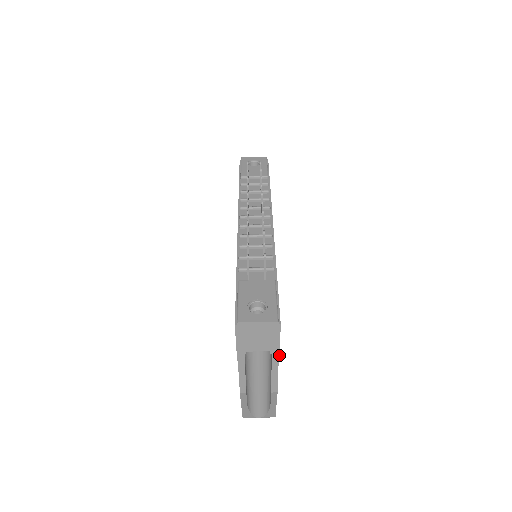
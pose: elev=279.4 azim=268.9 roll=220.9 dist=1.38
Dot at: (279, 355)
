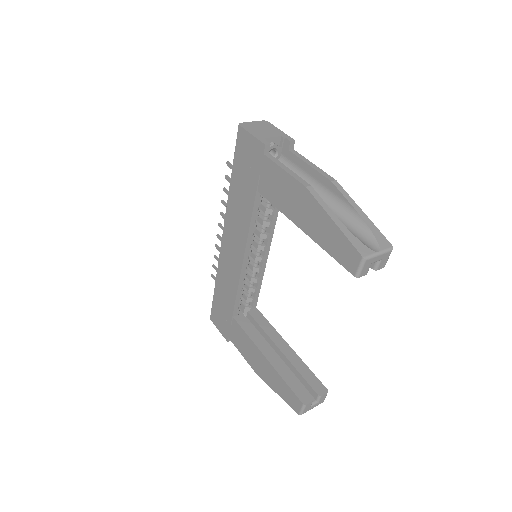
Dot at: (291, 138)
